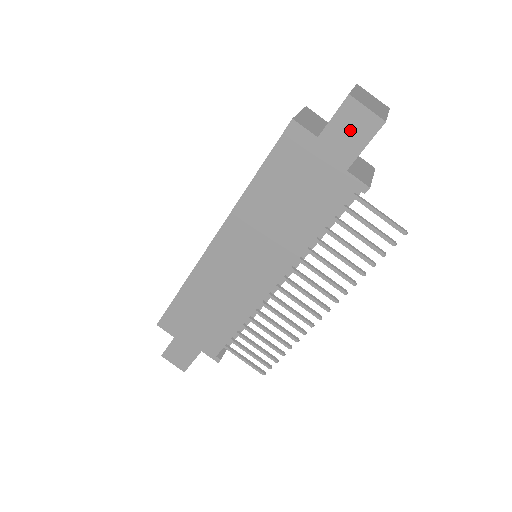
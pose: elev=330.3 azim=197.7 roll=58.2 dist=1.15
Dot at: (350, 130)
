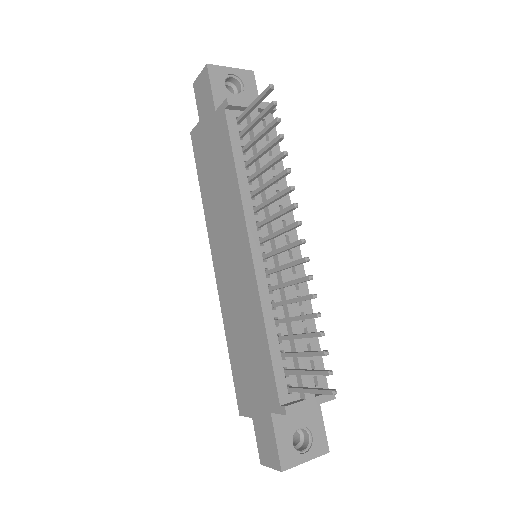
Dot at: (203, 94)
